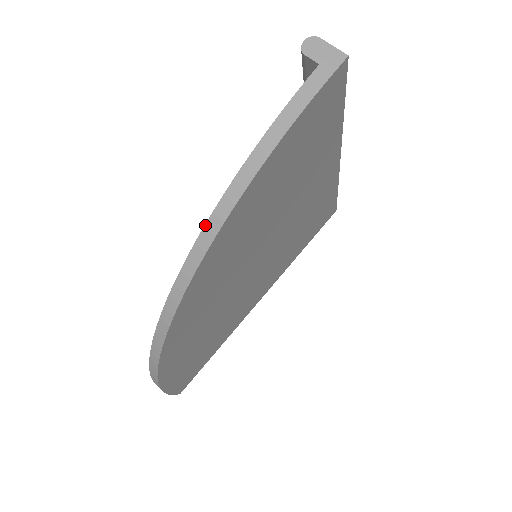
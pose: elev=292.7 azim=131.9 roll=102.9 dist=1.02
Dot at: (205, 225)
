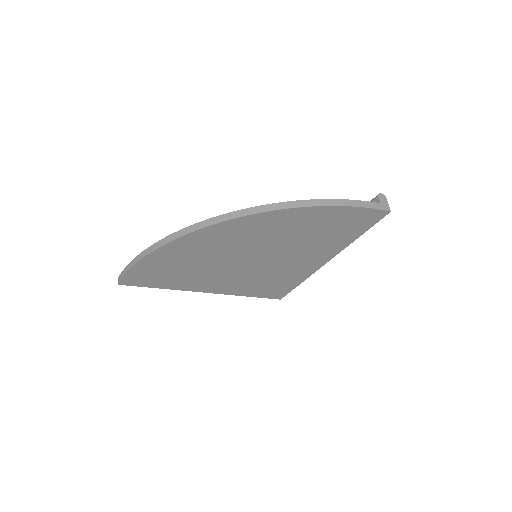
Dot at: (294, 201)
